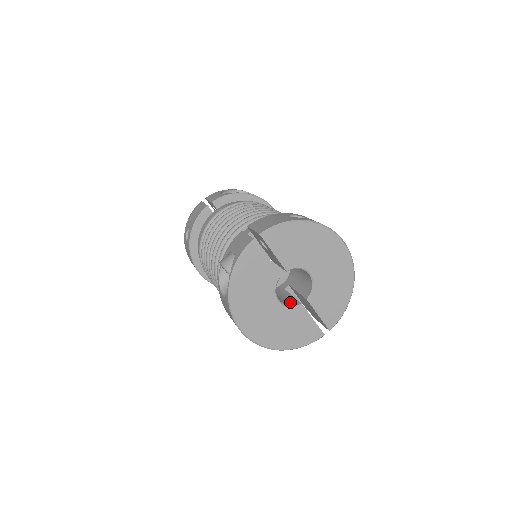
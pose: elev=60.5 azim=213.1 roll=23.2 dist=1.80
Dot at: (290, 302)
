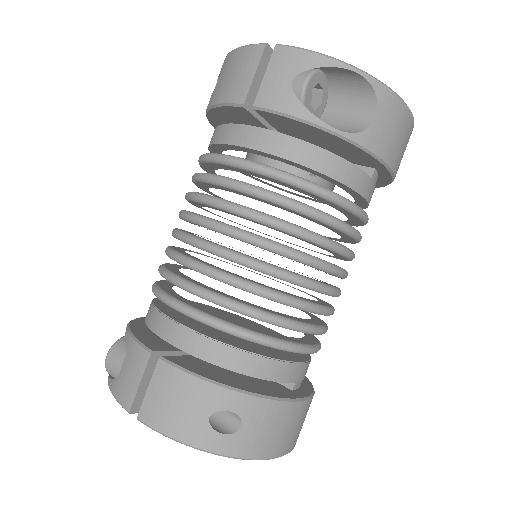
Dot at: occluded
